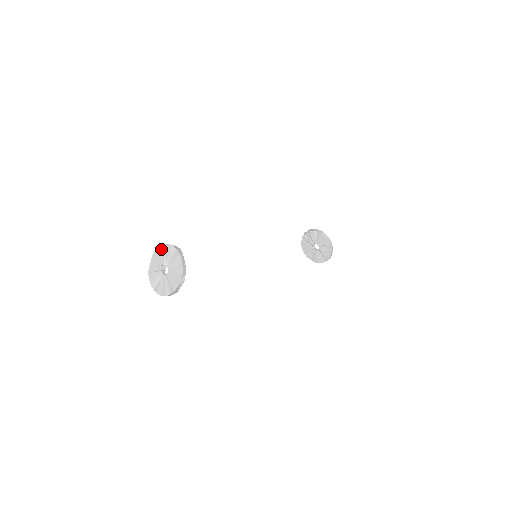
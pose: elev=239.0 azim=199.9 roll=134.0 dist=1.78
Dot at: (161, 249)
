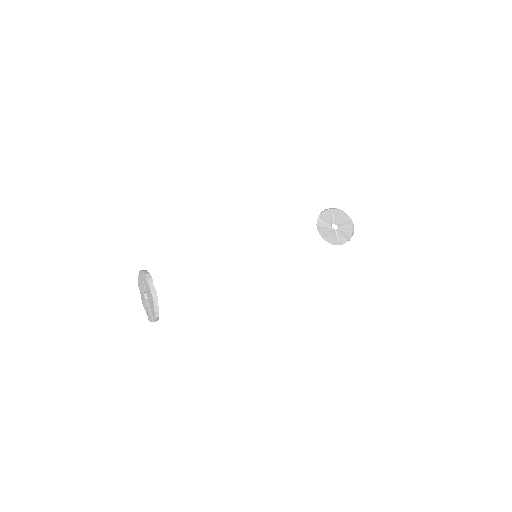
Dot at: (140, 293)
